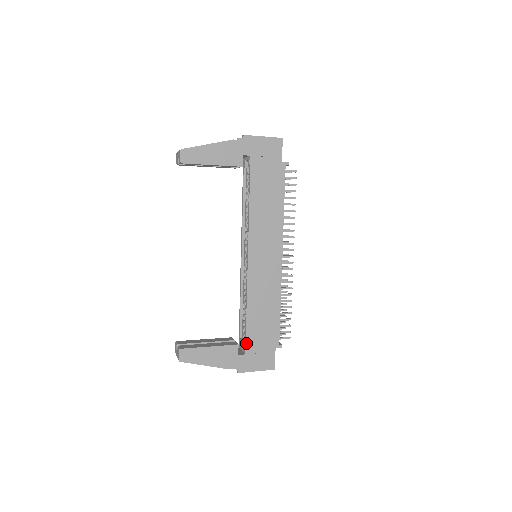
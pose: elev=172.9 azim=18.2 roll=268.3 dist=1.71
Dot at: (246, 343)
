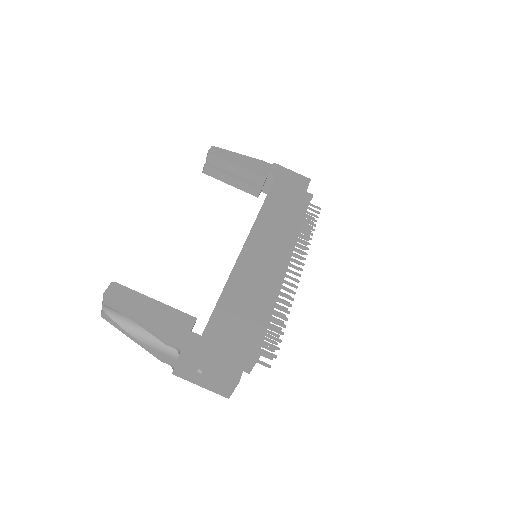
Dot at: (209, 322)
